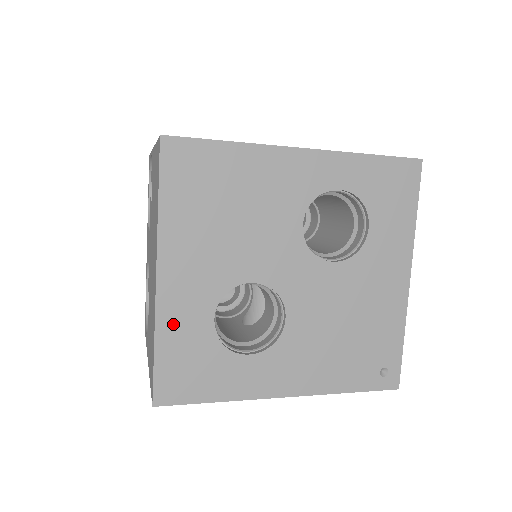
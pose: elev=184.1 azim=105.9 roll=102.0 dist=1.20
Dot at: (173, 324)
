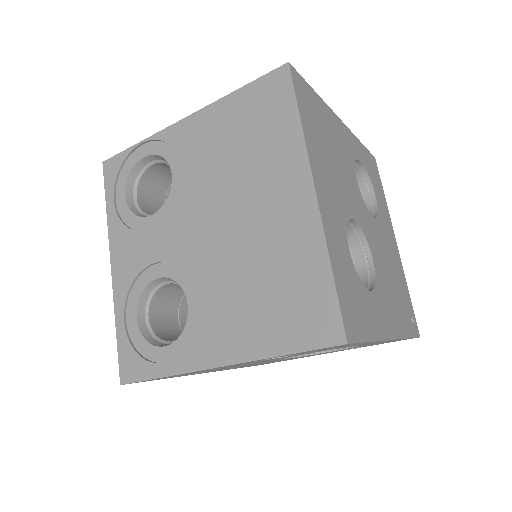
Dot at: (334, 246)
